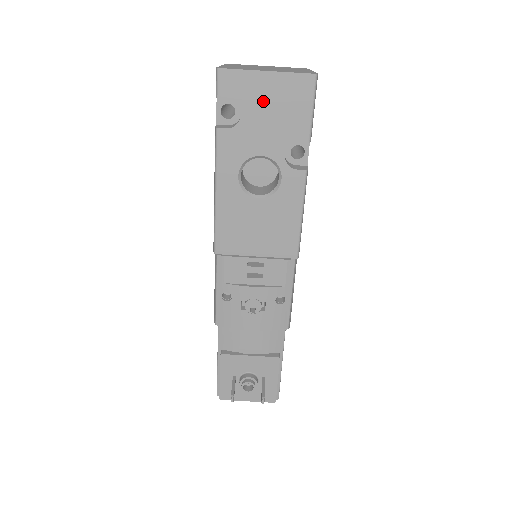
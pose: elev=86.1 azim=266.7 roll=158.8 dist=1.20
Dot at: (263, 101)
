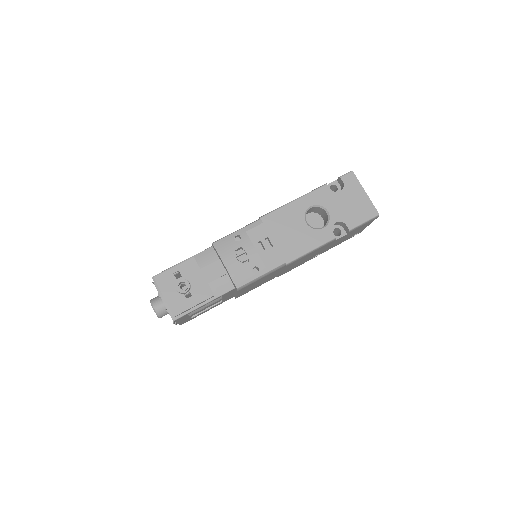
Dot at: (353, 198)
